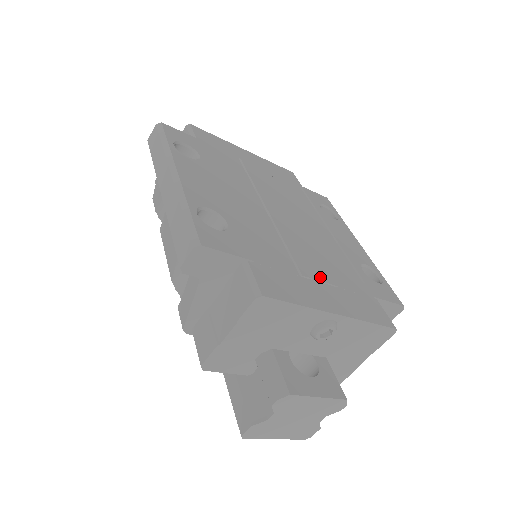
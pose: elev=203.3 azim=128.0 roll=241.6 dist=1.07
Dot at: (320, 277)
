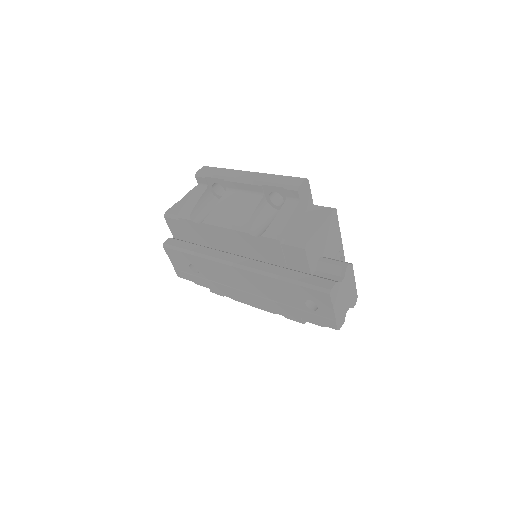
Dot at: occluded
